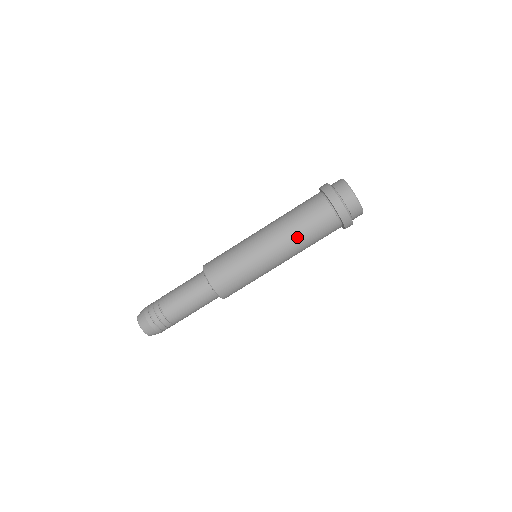
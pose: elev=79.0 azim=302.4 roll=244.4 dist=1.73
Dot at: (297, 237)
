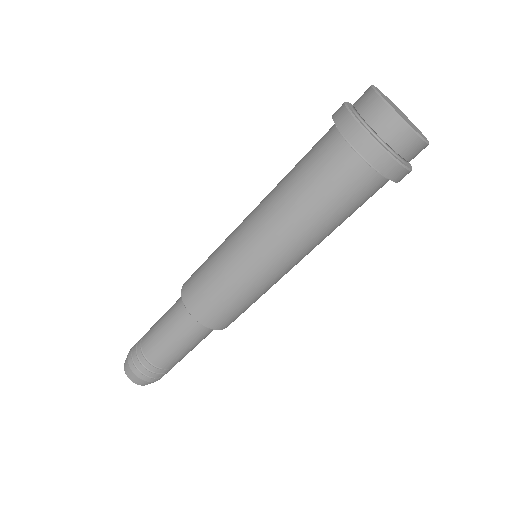
Dot at: (324, 233)
